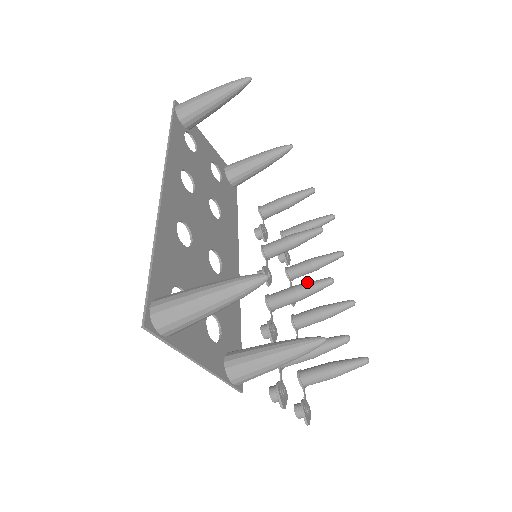
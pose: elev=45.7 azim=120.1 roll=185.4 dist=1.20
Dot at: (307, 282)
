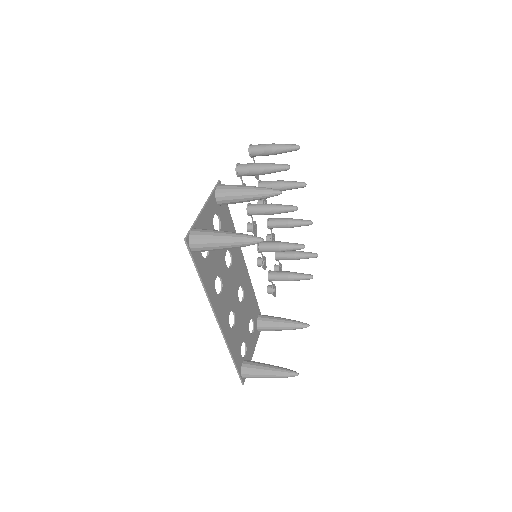
Dot at: (287, 246)
